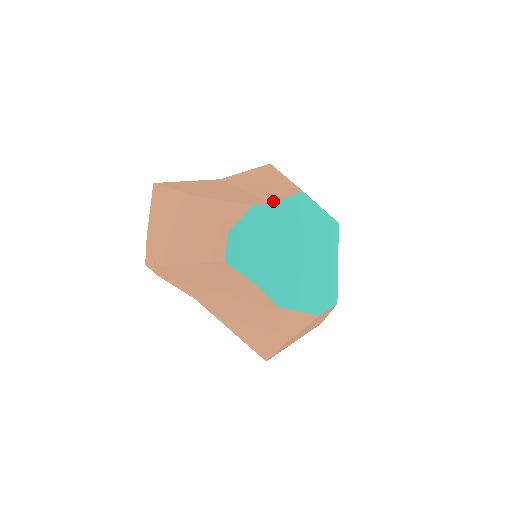
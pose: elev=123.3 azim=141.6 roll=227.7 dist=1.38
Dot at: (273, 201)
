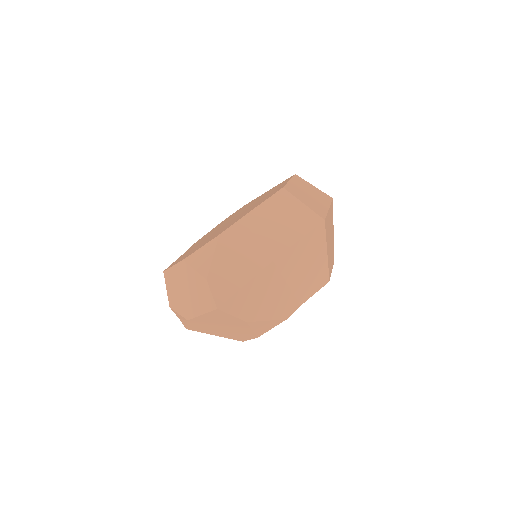
Dot at: (303, 302)
